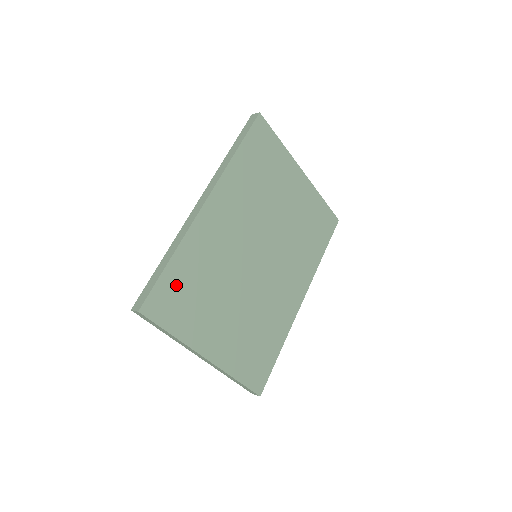
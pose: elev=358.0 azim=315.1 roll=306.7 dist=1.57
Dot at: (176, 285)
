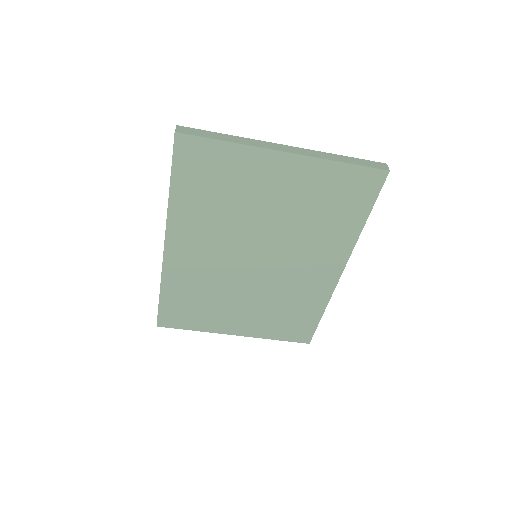
Dot at: (176, 306)
